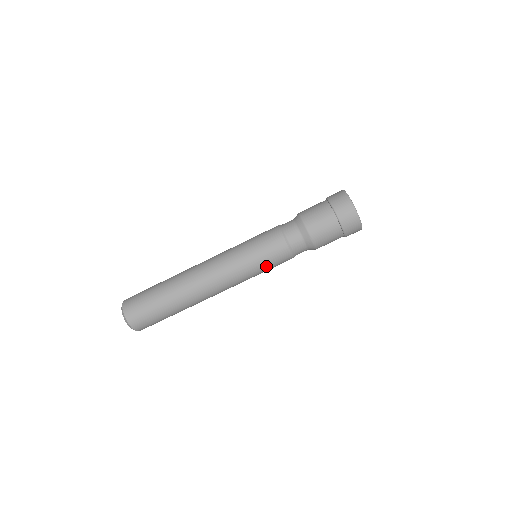
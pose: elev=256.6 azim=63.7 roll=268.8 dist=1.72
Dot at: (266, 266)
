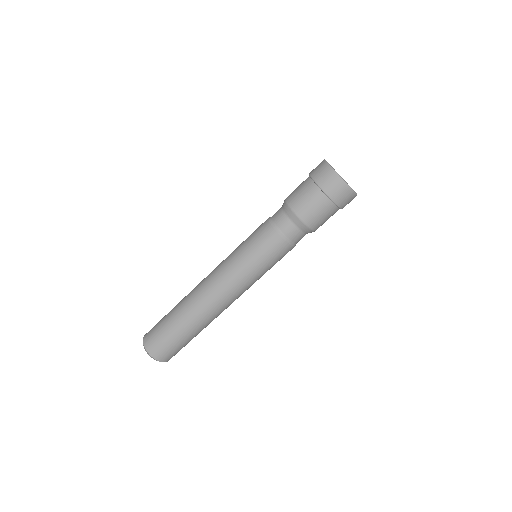
Dot at: (271, 266)
